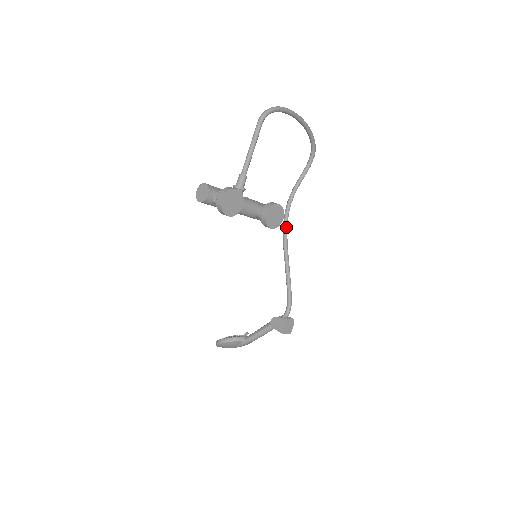
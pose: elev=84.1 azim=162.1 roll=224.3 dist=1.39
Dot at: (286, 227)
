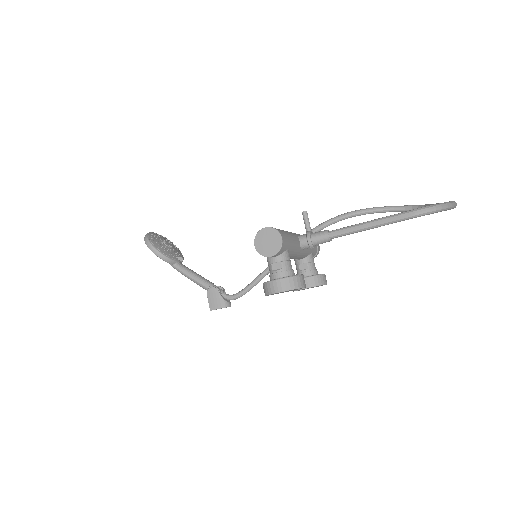
Dot at: occluded
